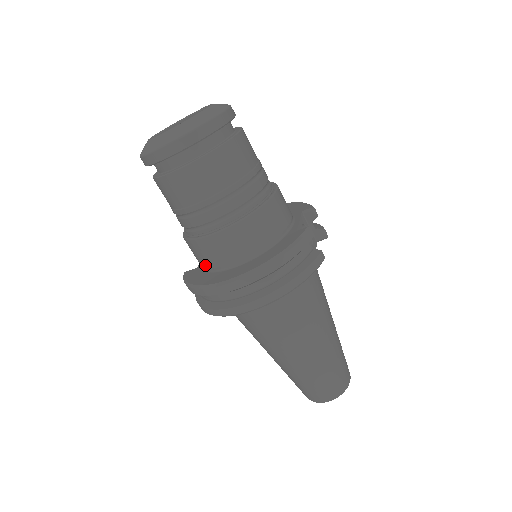
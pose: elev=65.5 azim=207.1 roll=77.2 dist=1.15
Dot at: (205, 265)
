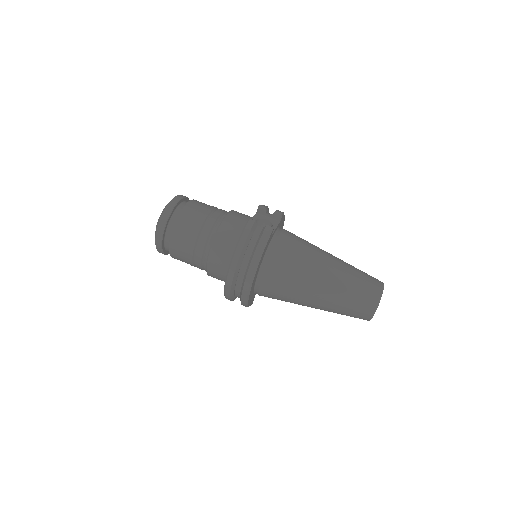
Dot at: occluded
